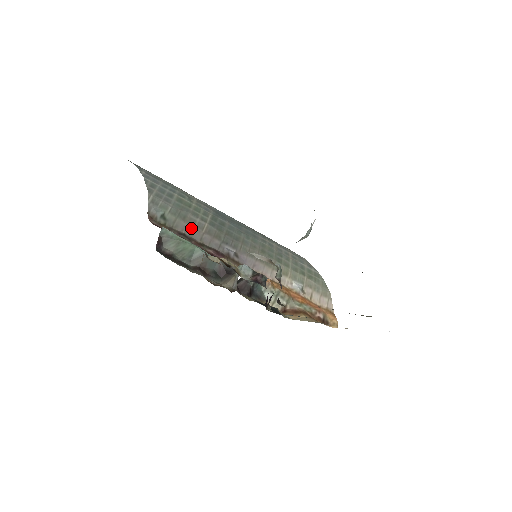
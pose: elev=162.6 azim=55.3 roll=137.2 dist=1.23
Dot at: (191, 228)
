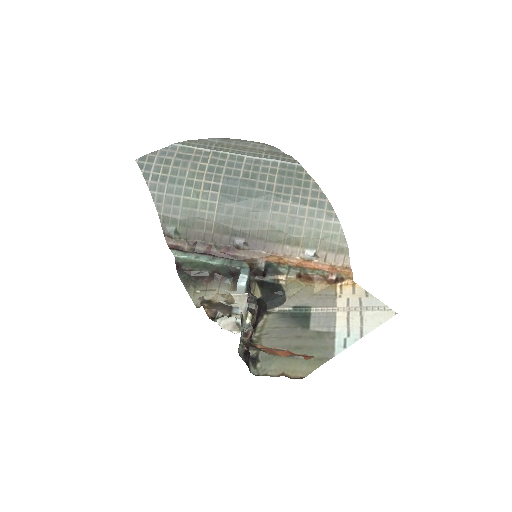
Dot at: (201, 233)
